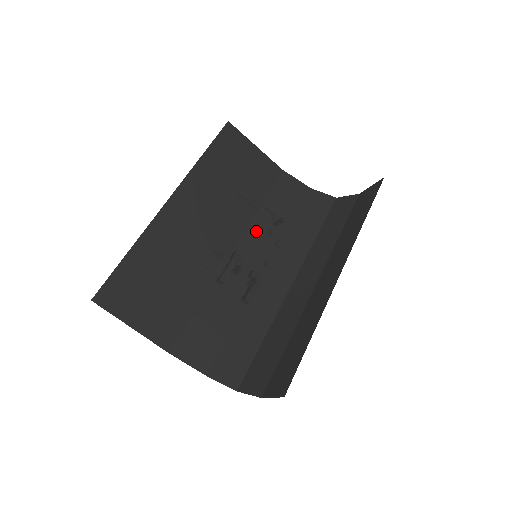
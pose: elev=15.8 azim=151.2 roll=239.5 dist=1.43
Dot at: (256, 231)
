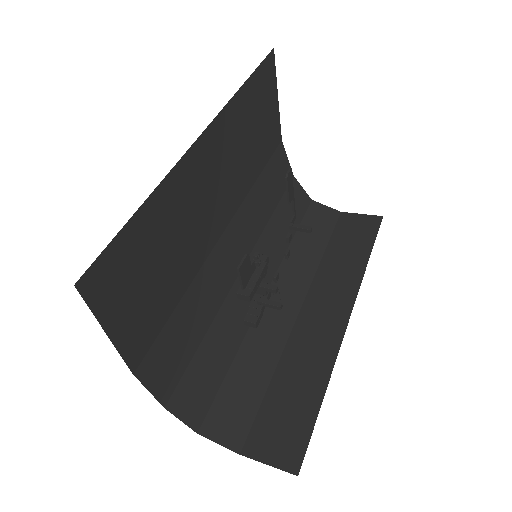
Dot at: (247, 212)
